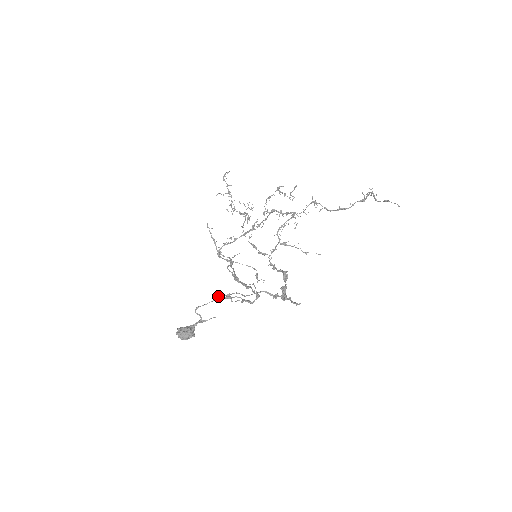
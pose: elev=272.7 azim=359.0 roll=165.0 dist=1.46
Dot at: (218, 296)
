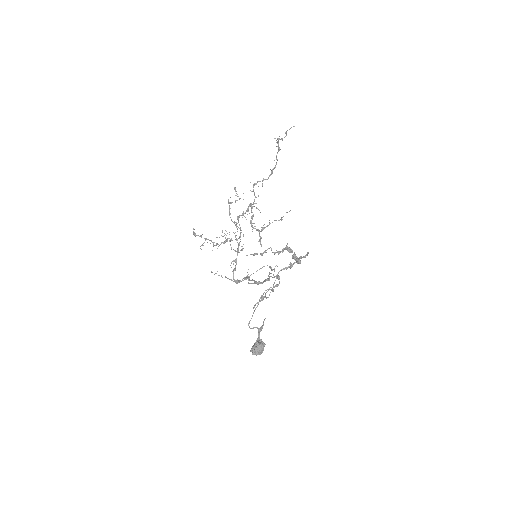
Dot at: (255, 304)
